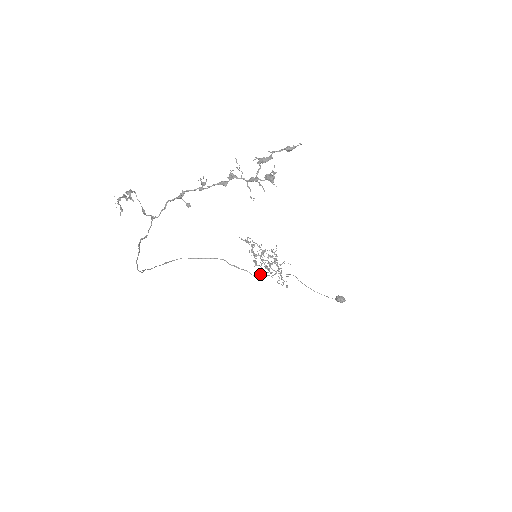
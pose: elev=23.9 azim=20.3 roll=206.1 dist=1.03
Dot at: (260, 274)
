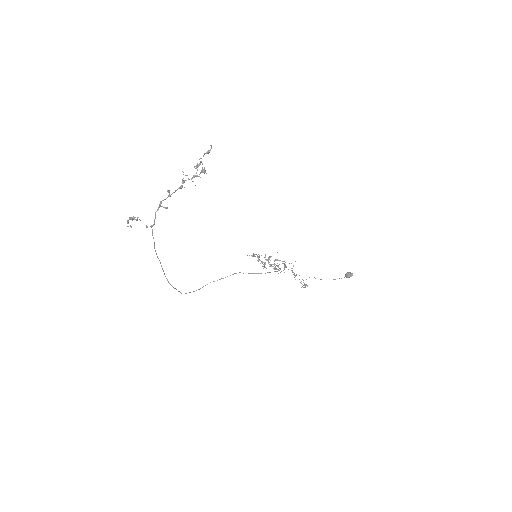
Dot at: (269, 272)
